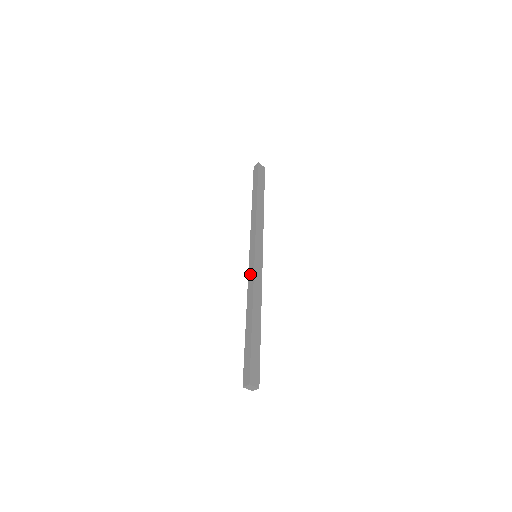
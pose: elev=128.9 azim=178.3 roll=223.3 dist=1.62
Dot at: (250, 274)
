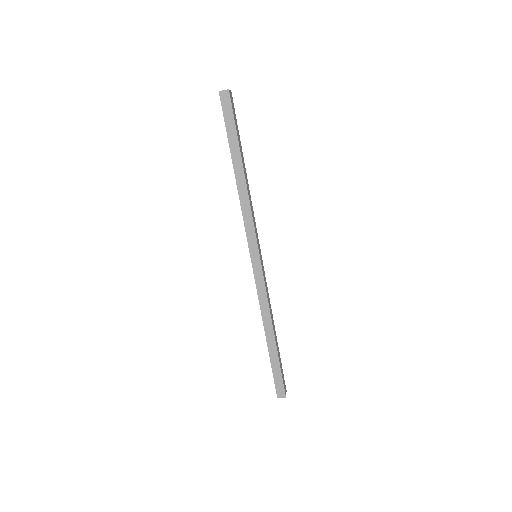
Dot at: (259, 286)
